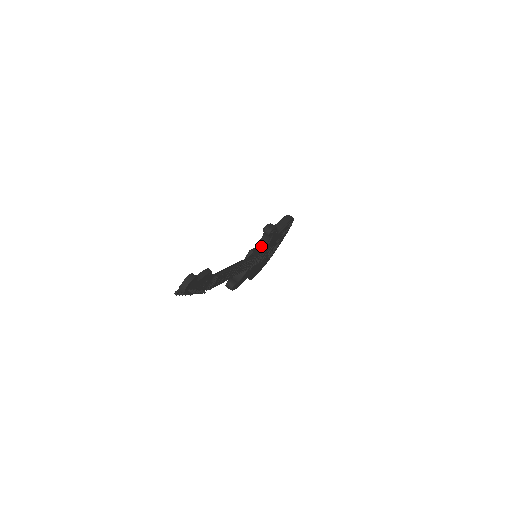
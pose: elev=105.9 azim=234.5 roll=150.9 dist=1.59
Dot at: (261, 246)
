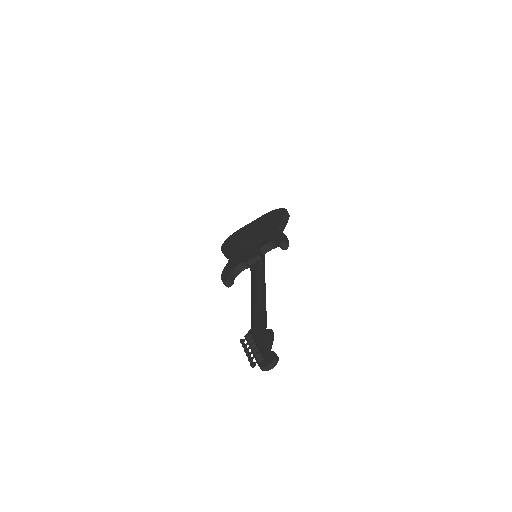
Dot at: (266, 250)
